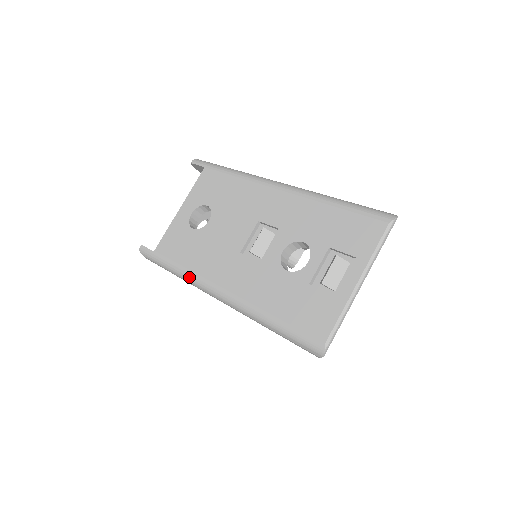
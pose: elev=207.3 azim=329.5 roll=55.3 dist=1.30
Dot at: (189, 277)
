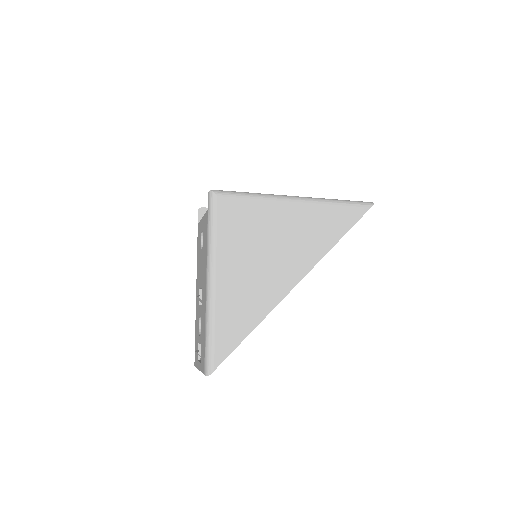
Dot at: occluded
